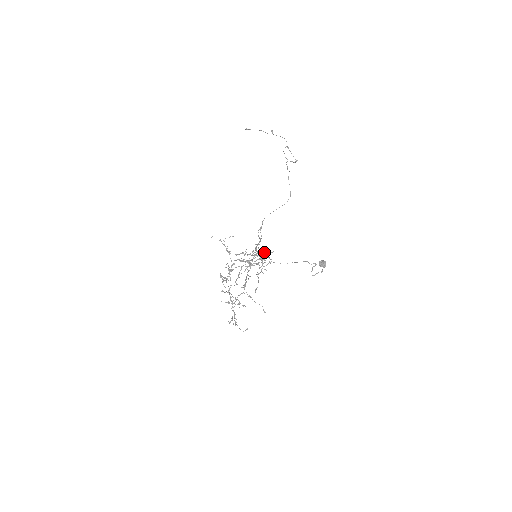
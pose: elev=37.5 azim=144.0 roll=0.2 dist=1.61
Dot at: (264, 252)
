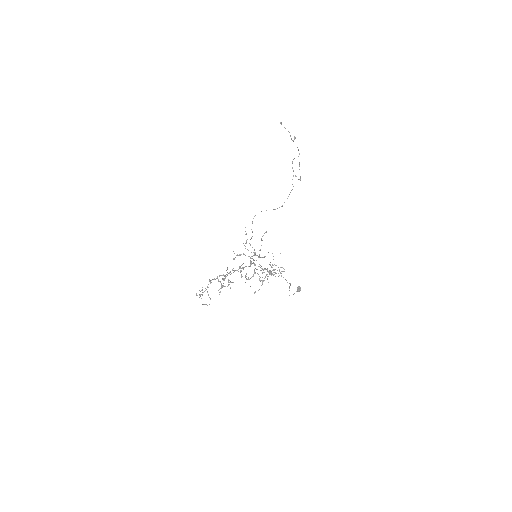
Dot at: occluded
